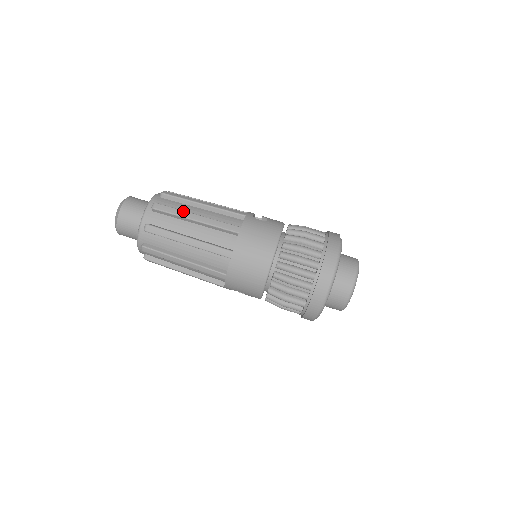
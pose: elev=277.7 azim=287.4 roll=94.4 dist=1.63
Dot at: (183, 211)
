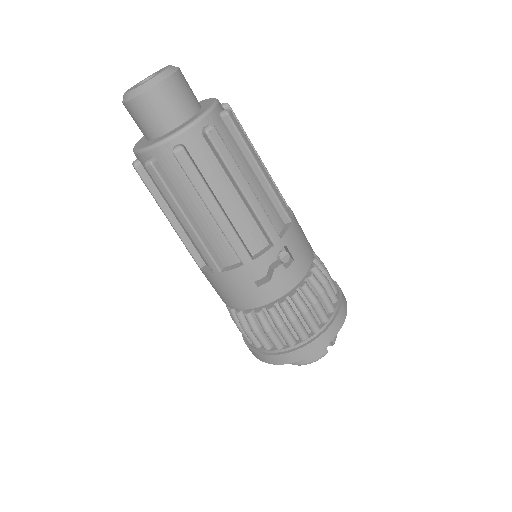
Dot at: (175, 204)
